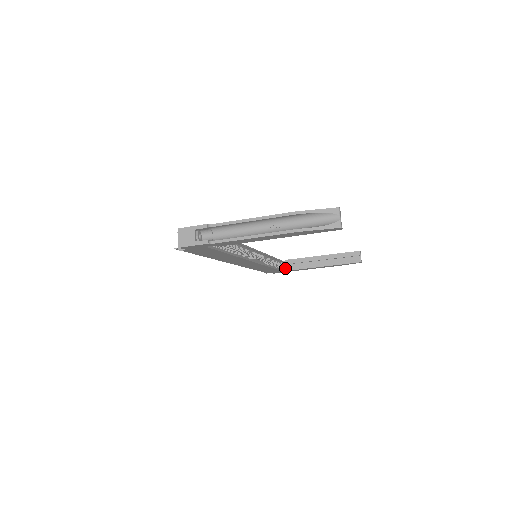
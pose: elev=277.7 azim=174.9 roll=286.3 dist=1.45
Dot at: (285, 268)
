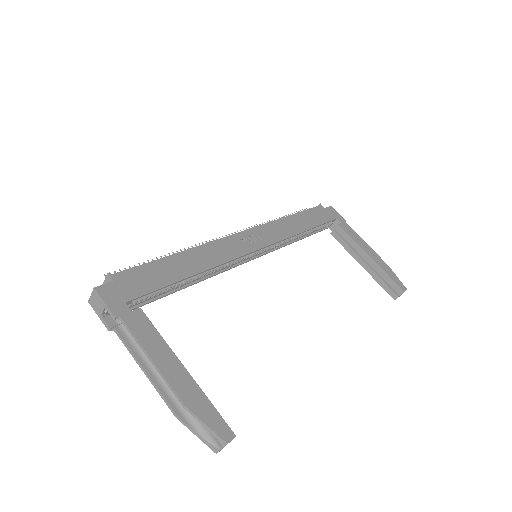
Dot at: (333, 226)
